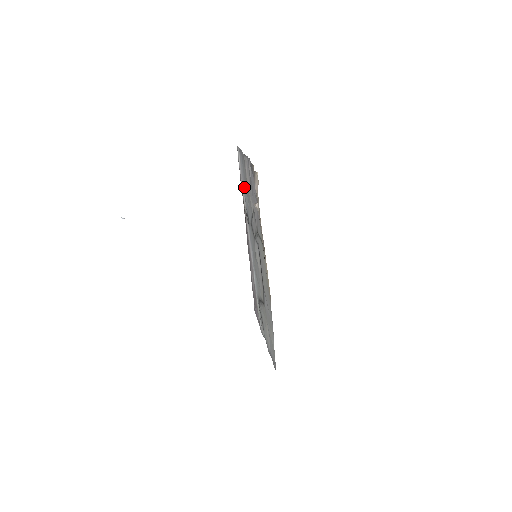
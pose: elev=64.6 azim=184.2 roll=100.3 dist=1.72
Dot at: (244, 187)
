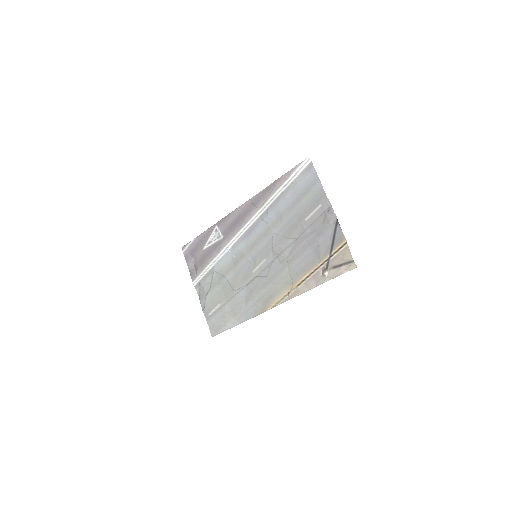
Dot at: (288, 197)
